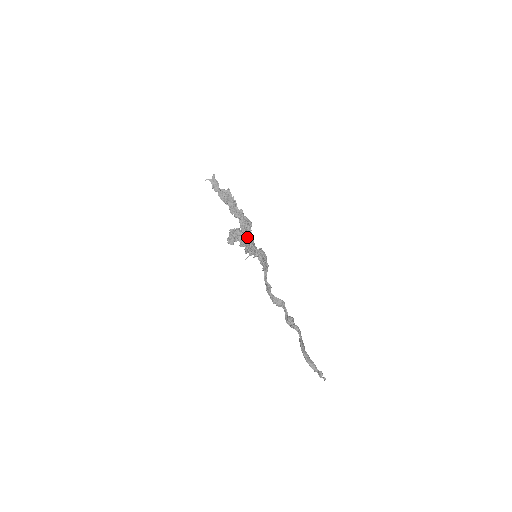
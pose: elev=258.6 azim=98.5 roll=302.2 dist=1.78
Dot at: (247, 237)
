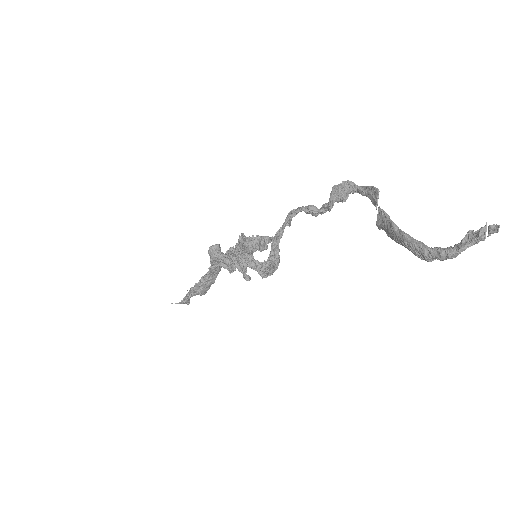
Dot at: occluded
